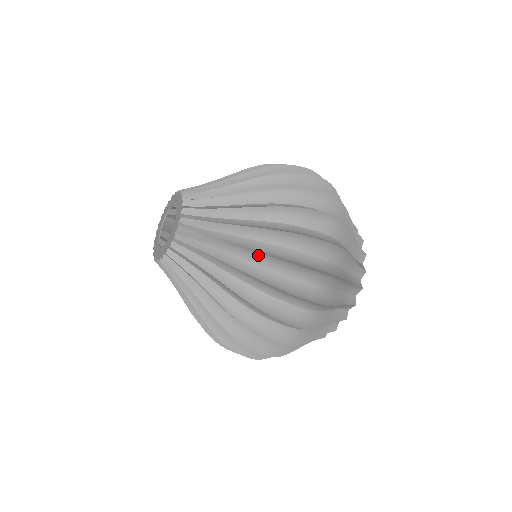
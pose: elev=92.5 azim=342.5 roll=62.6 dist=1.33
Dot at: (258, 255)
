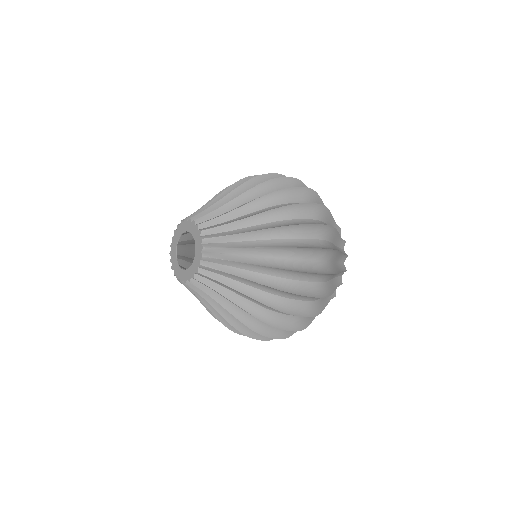
Dot at: (253, 192)
